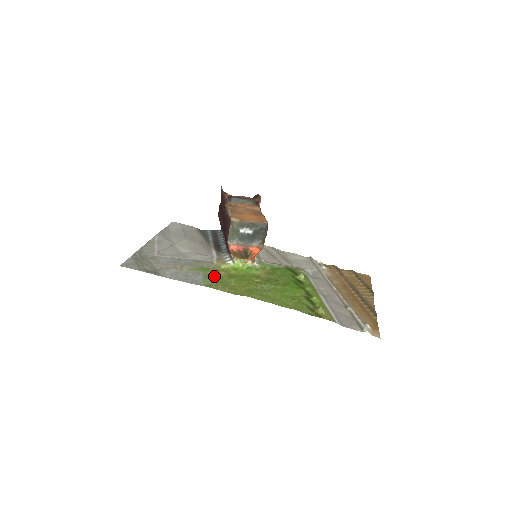
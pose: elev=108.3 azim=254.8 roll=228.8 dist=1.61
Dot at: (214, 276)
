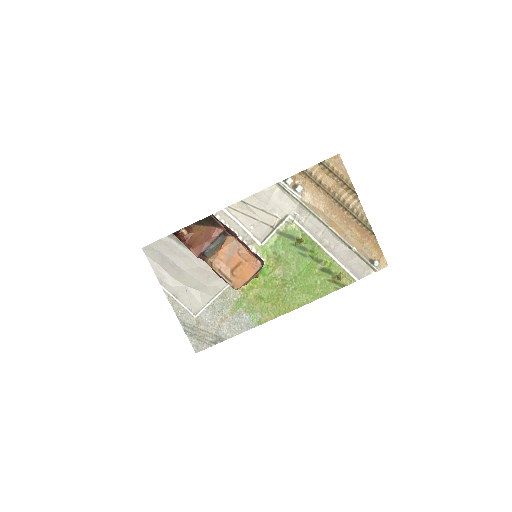
Dot at: (251, 306)
